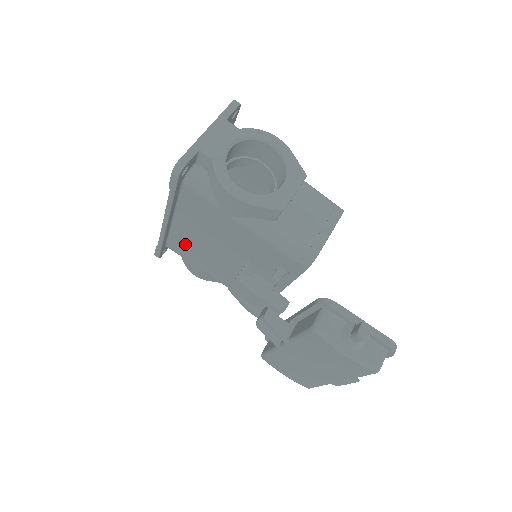
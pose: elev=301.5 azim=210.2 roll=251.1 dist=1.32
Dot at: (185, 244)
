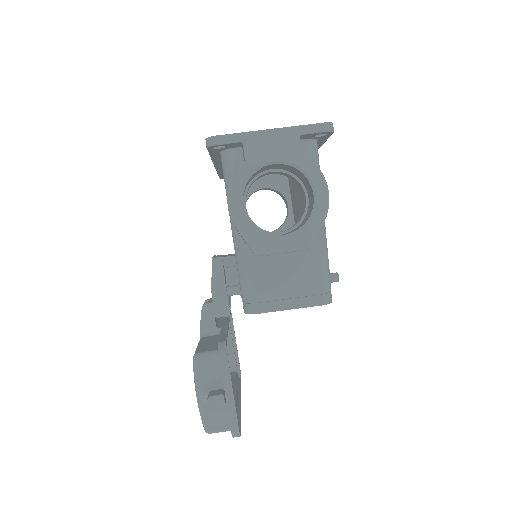
Dot at: occluded
